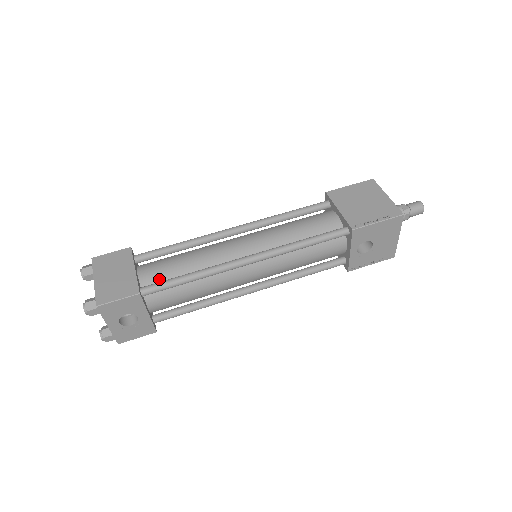
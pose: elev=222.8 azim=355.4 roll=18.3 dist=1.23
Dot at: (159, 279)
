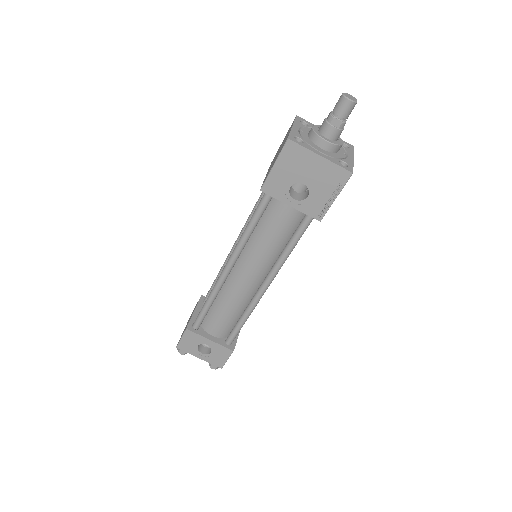
Dot at: occluded
